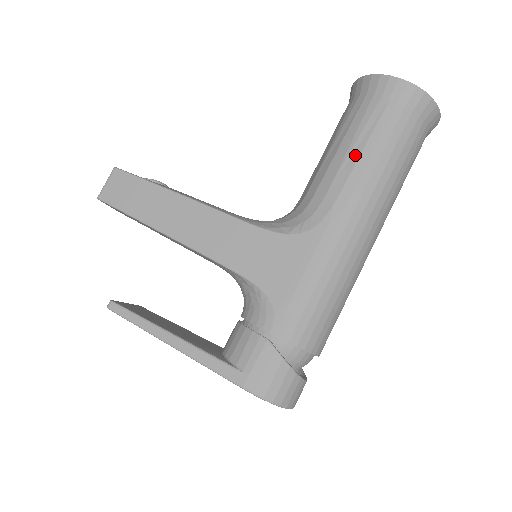
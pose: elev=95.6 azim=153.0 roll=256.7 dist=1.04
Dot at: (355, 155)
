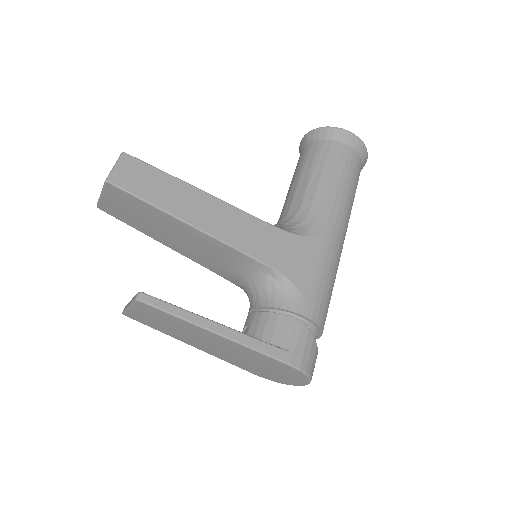
Dot at: (336, 182)
